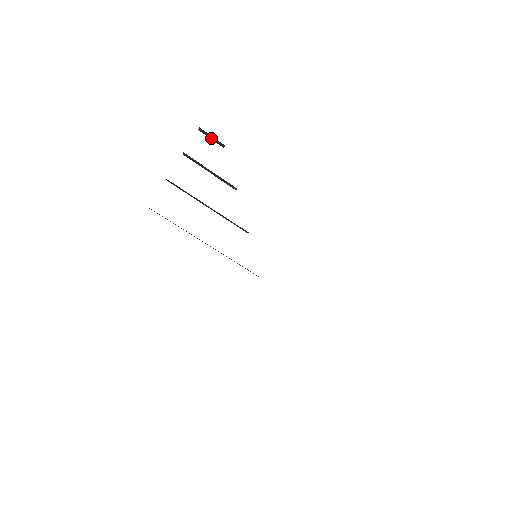
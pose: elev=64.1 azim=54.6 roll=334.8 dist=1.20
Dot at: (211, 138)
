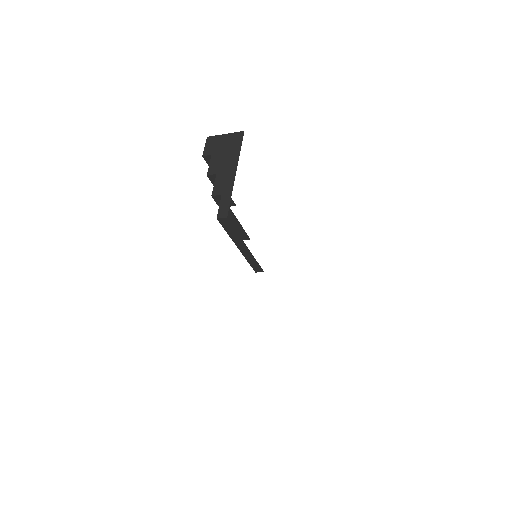
Dot at: occluded
